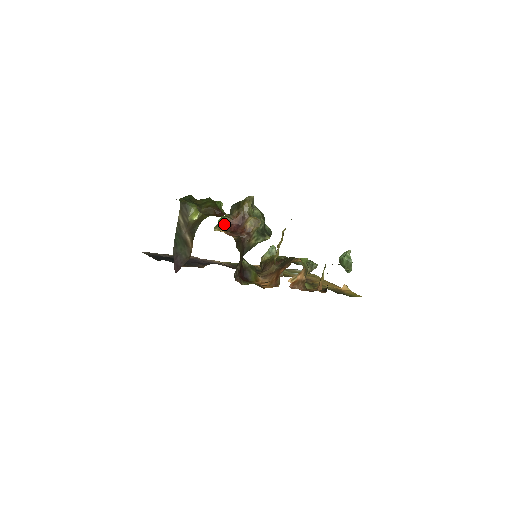
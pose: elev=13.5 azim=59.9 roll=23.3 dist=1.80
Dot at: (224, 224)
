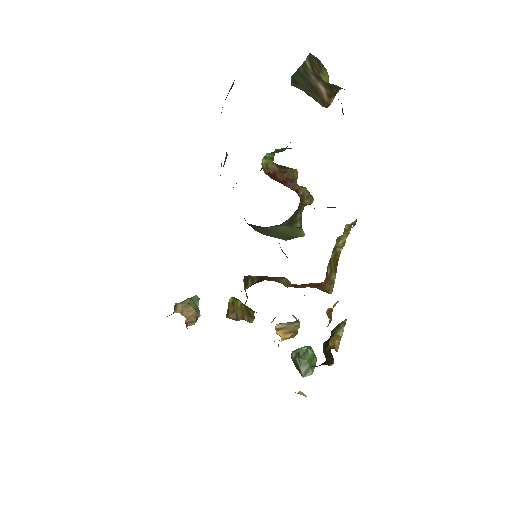
Dot at: (265, 167)
